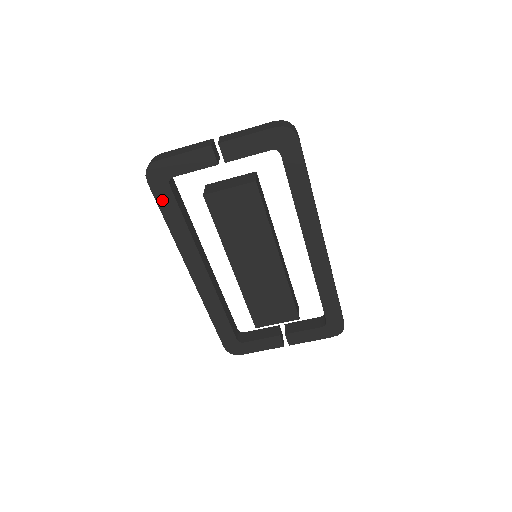
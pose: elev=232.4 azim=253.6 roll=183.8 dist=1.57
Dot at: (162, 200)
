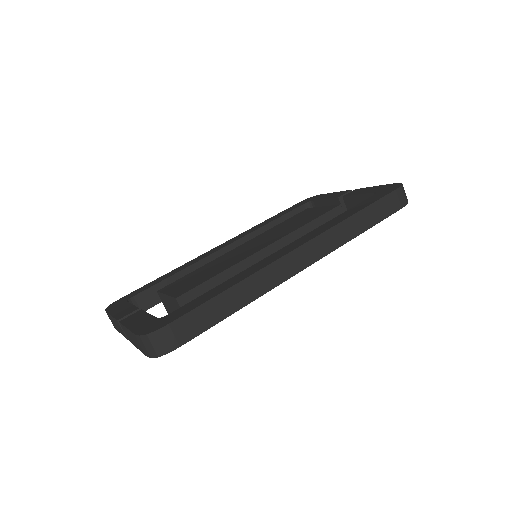
Dot at: occluded
